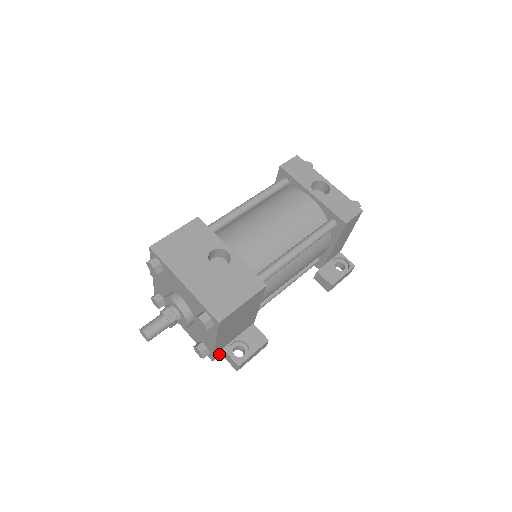
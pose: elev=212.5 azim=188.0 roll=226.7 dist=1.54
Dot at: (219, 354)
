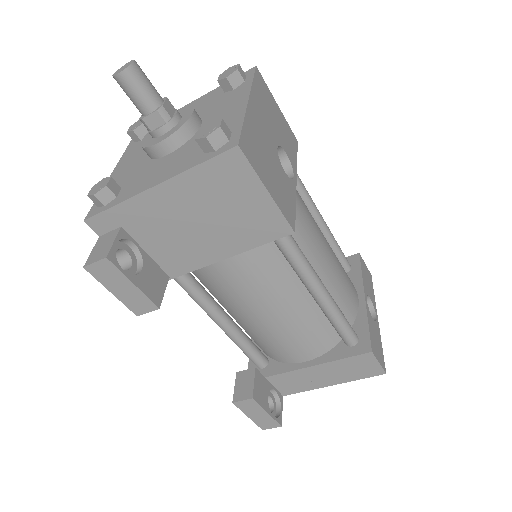
Dot at: (102, 229)
